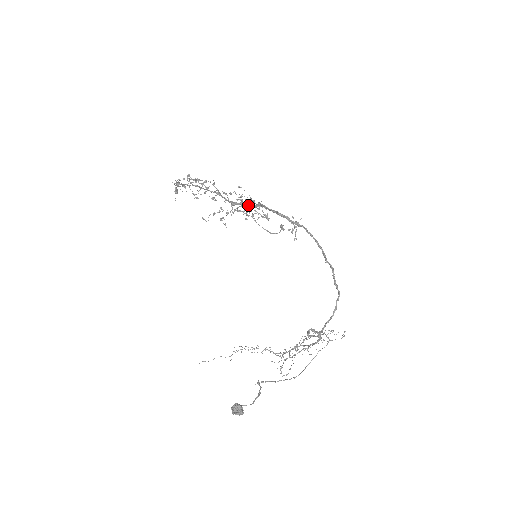
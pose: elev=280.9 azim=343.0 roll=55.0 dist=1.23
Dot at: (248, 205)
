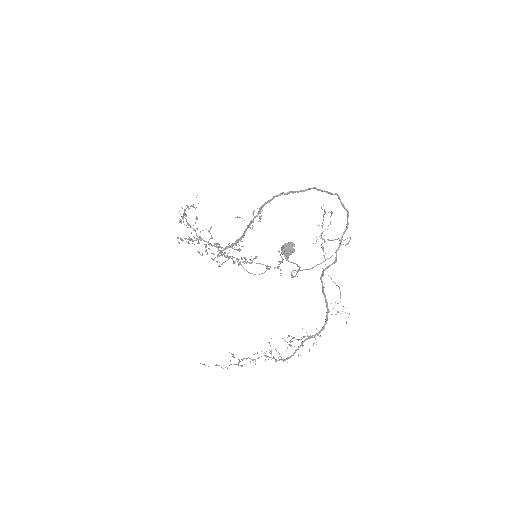
Dot at: (243, 233)
